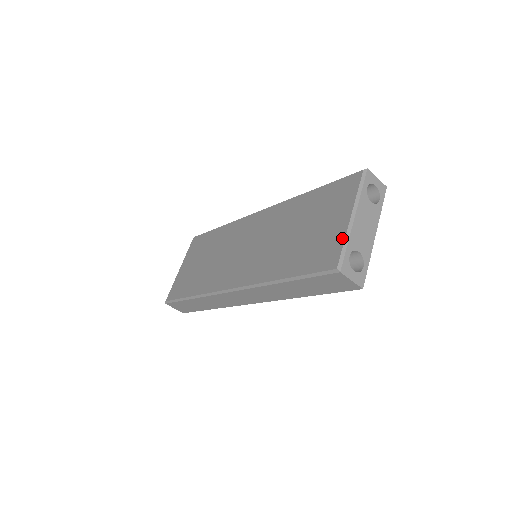
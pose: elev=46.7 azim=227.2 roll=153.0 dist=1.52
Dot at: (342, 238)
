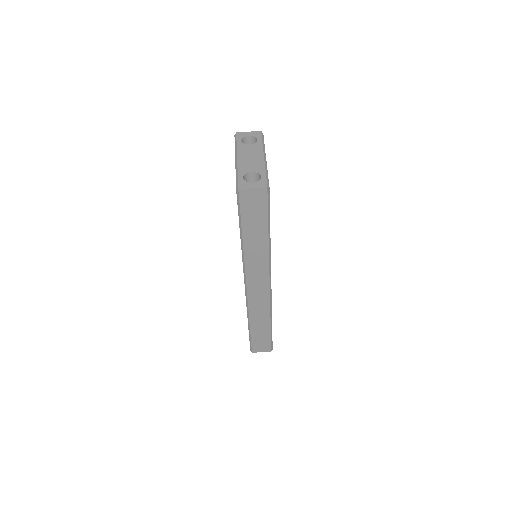
Dot at: occluded
